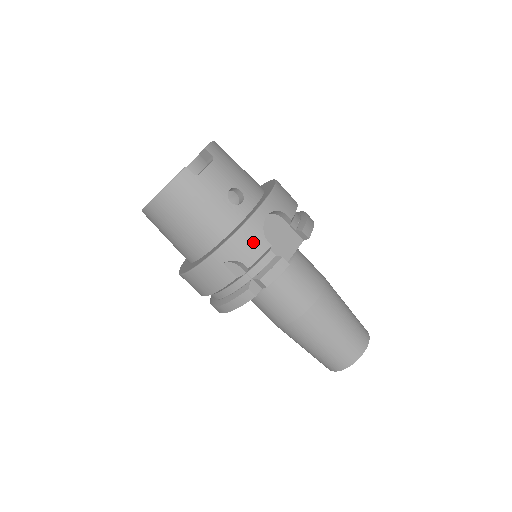
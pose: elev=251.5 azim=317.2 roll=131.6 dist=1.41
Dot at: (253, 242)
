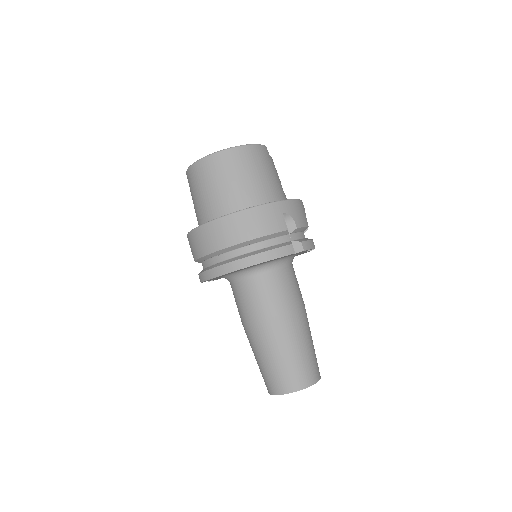
Dot at: (302, 214)
